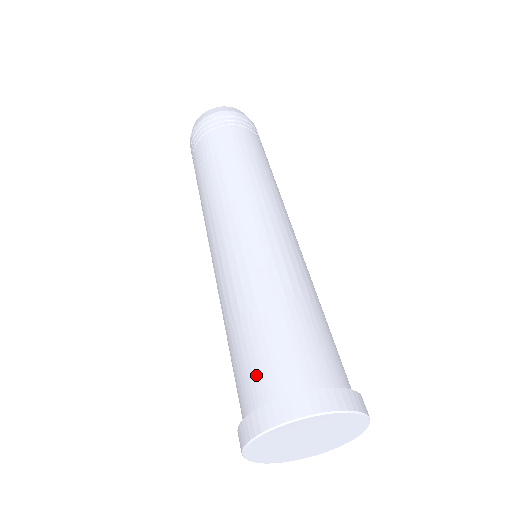
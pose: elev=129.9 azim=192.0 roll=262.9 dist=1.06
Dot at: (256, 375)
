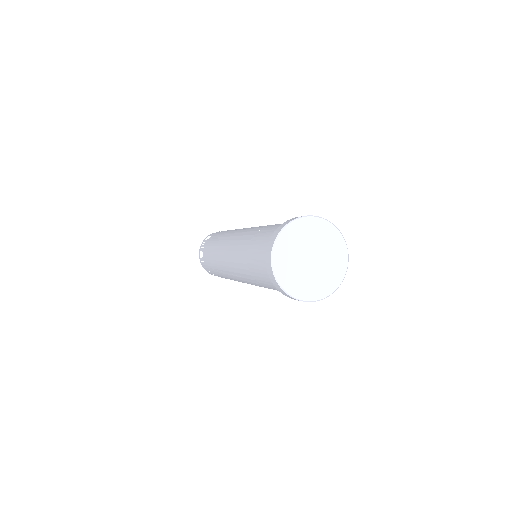
Dot at: (277, 227)
